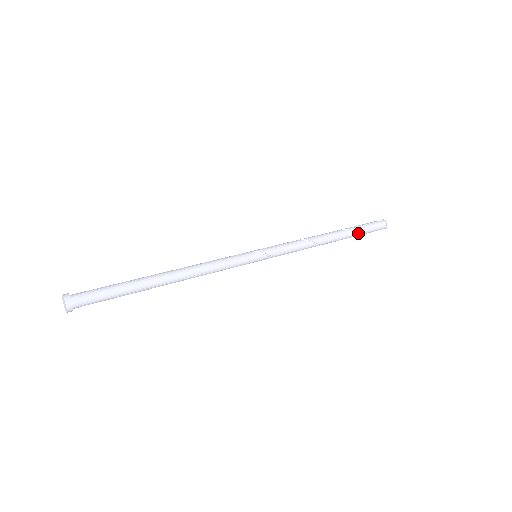
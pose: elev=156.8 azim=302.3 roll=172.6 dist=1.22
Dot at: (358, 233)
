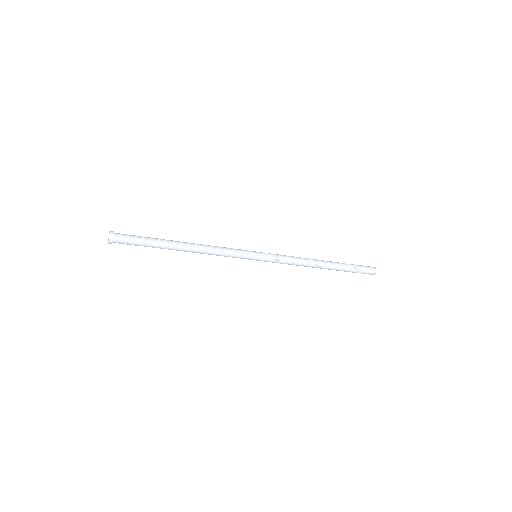
Dot at: (348, 265)
